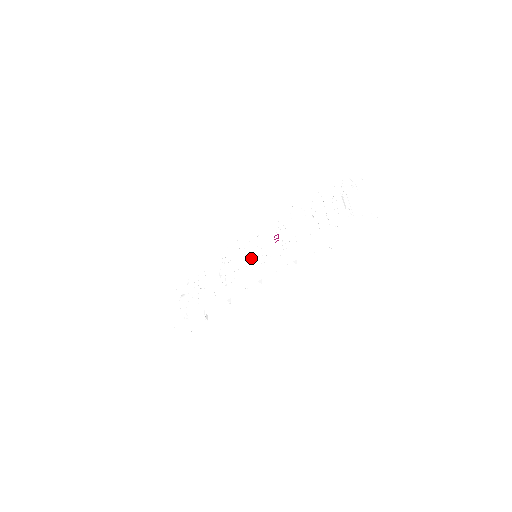
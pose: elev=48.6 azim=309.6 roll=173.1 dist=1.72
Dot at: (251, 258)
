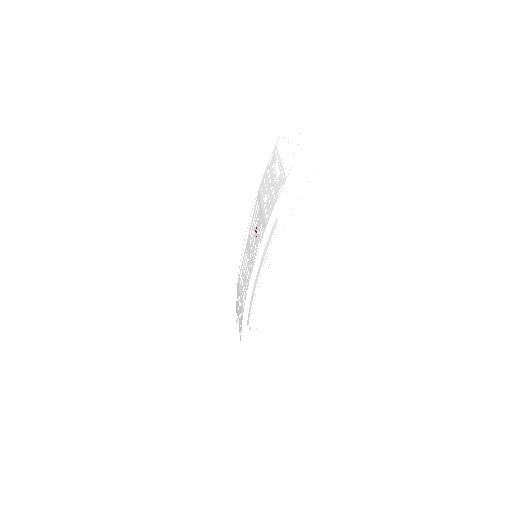
Dot at: (250, 261)
